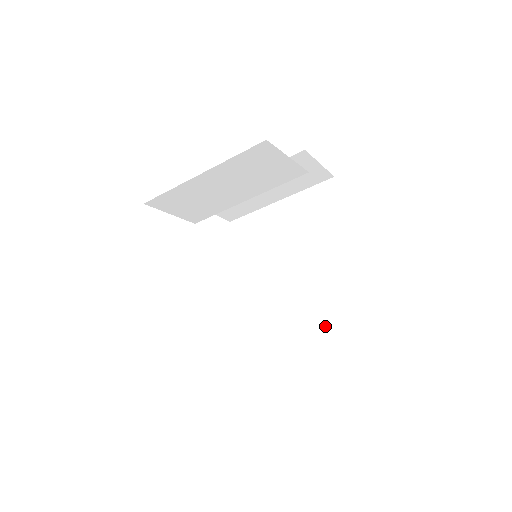
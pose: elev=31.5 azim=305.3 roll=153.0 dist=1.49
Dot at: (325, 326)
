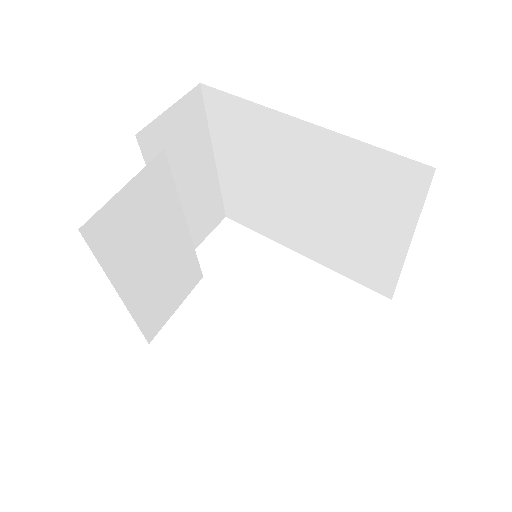
Dot at: (394, 207)
